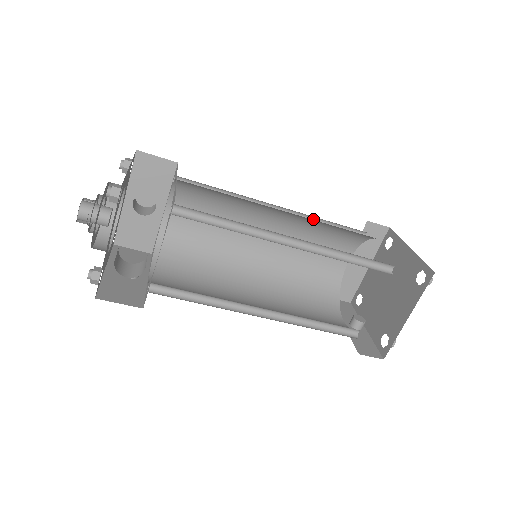
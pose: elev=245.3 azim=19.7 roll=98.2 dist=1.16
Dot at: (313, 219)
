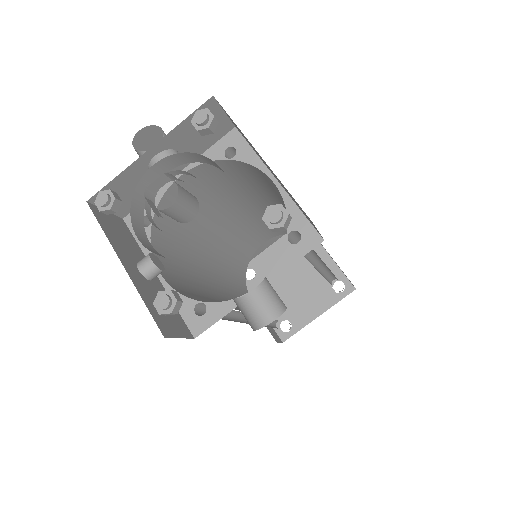
Dot at: occluded
